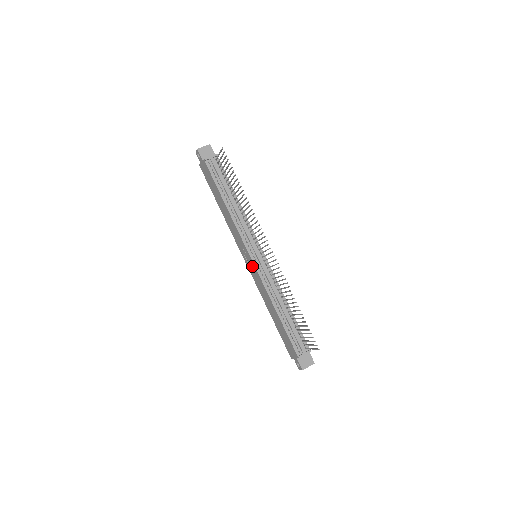
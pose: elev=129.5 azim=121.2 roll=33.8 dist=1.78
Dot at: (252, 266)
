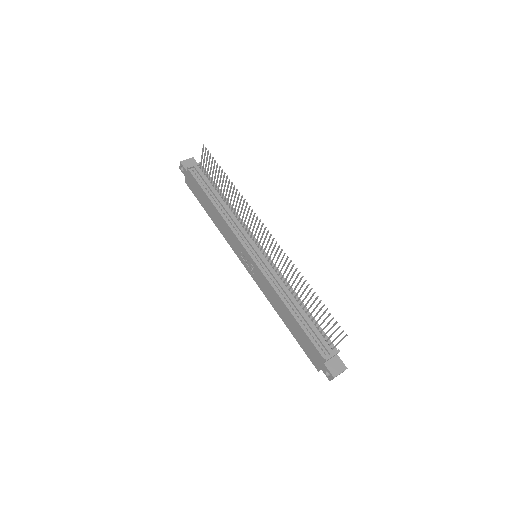
Dot at: (253, 266)
